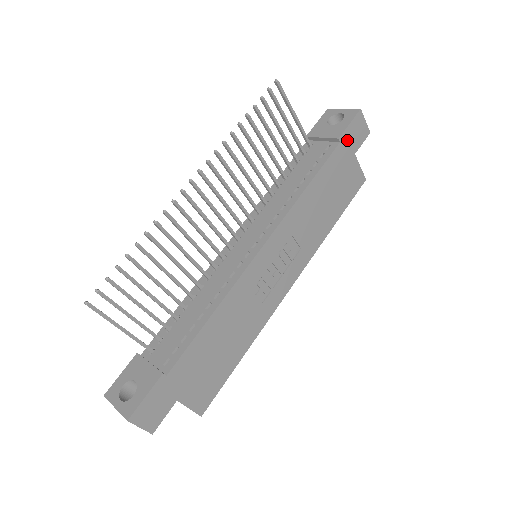
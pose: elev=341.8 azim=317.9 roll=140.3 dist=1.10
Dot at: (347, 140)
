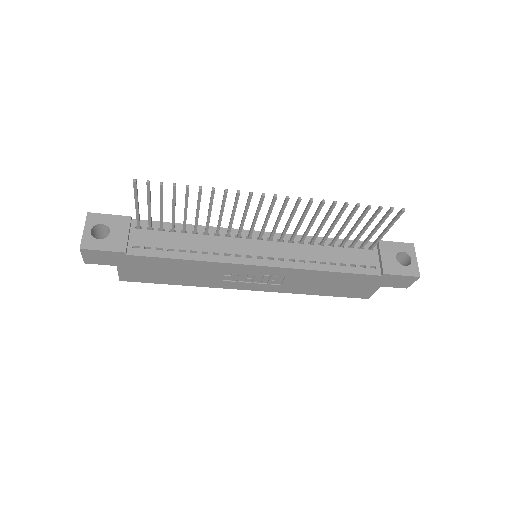
Dot at: (388, 279)
